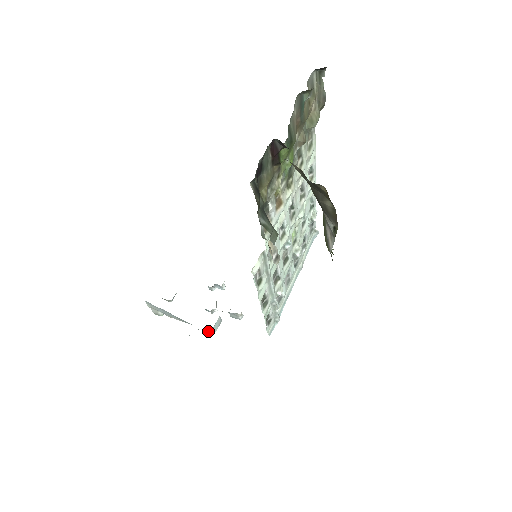
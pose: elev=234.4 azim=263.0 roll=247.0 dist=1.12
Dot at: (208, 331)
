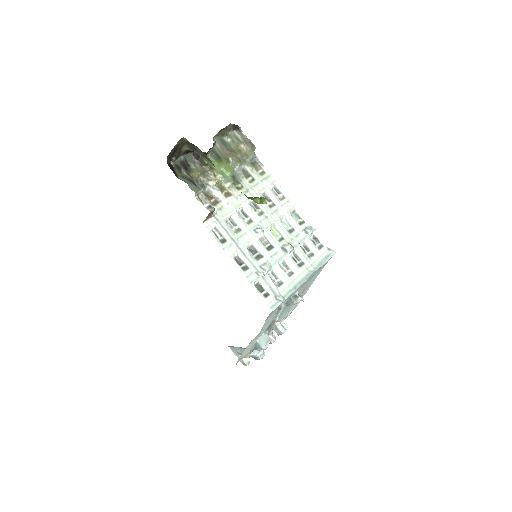
Dot at: (258, 347)
